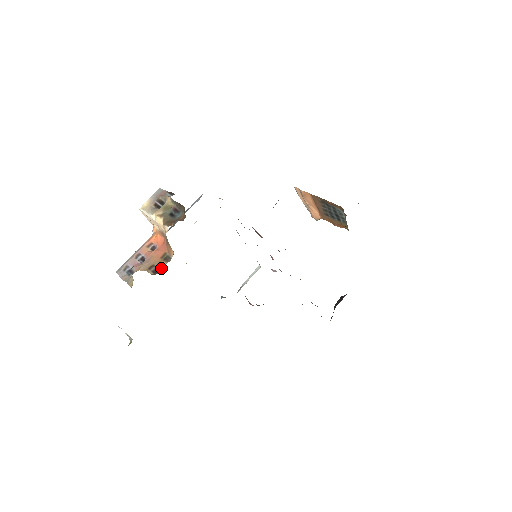
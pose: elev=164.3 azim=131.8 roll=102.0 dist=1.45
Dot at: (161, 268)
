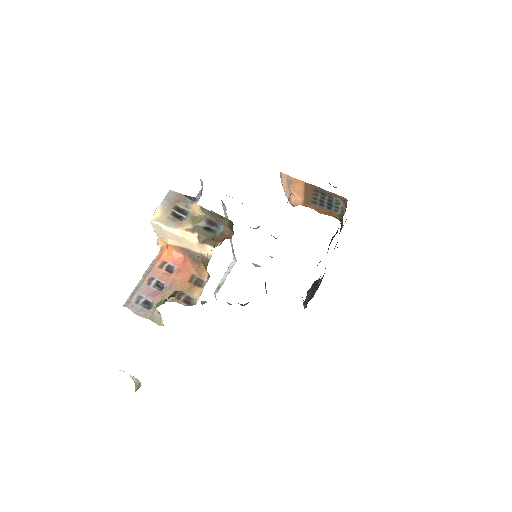
Dot at: (198, 296)
